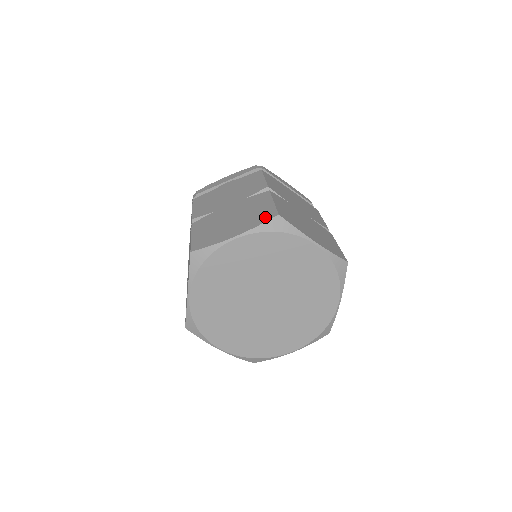
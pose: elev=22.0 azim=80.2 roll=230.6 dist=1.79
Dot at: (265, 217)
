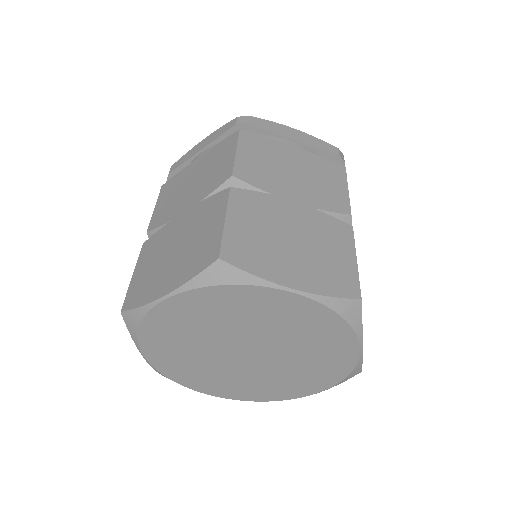
Dot at: (203, 259)
